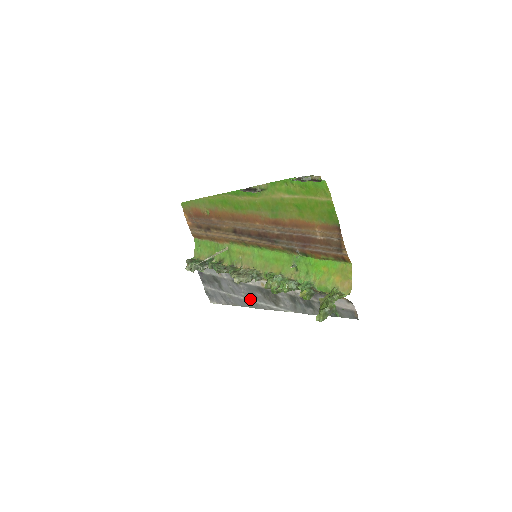
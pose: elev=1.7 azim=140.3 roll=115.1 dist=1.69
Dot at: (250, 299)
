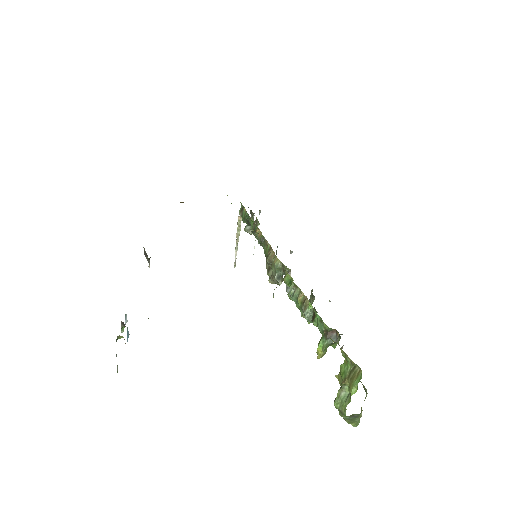
Dot at: occluded
